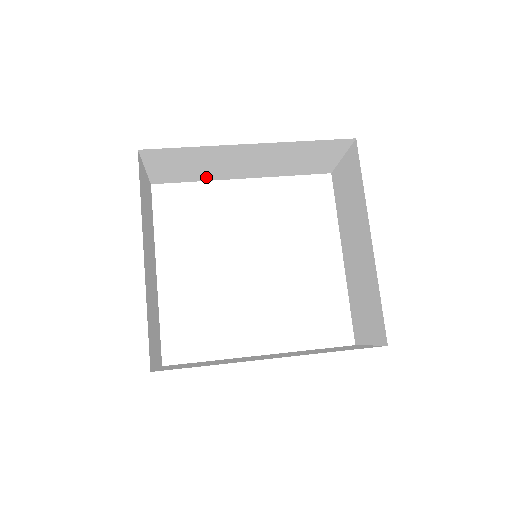
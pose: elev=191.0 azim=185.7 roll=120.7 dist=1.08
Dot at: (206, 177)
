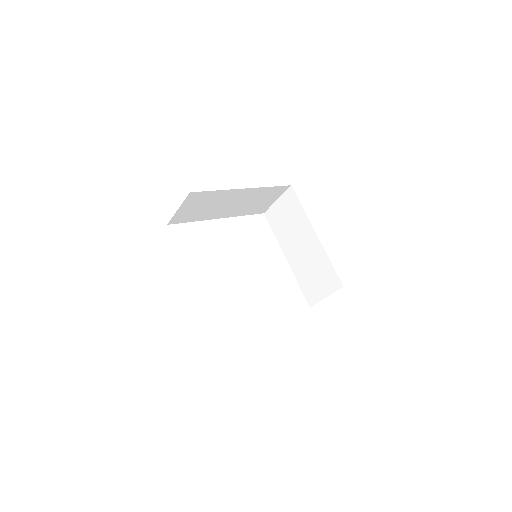
Dot at: (202, 217)
